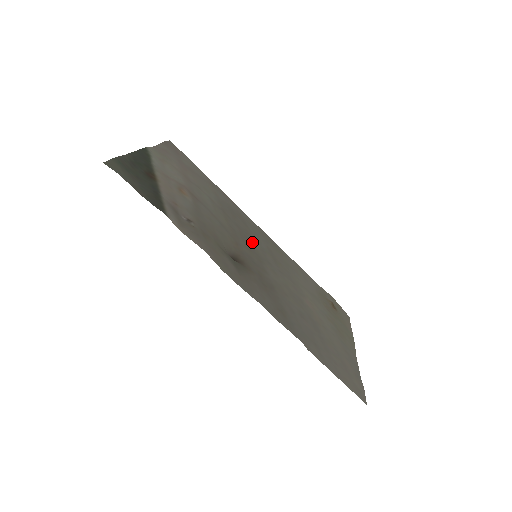
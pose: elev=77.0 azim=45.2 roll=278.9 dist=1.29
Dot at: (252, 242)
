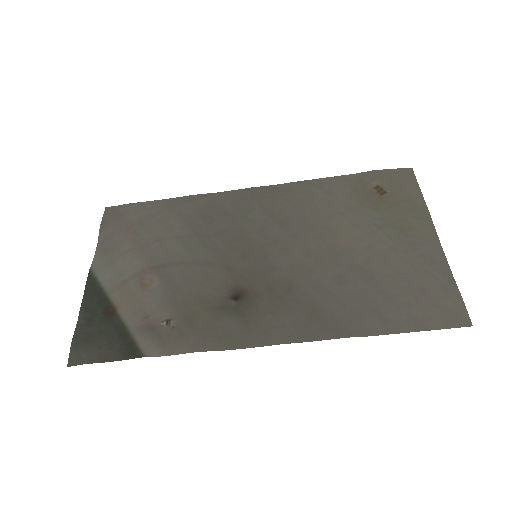
Dot at: (244, 236)
